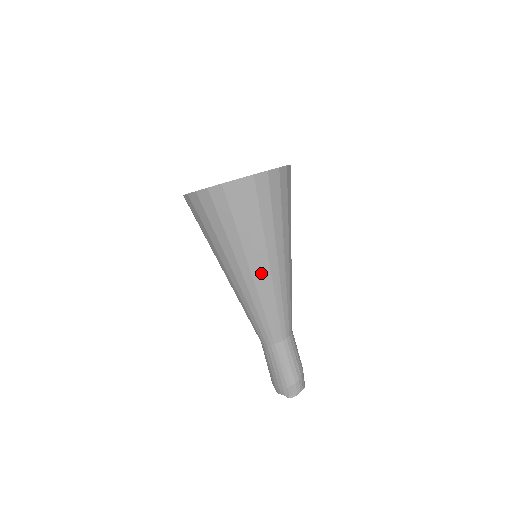
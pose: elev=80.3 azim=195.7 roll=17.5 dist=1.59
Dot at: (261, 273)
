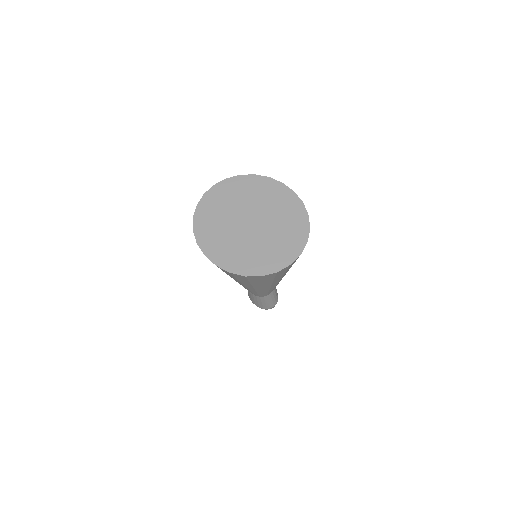
Dot at: occluded
